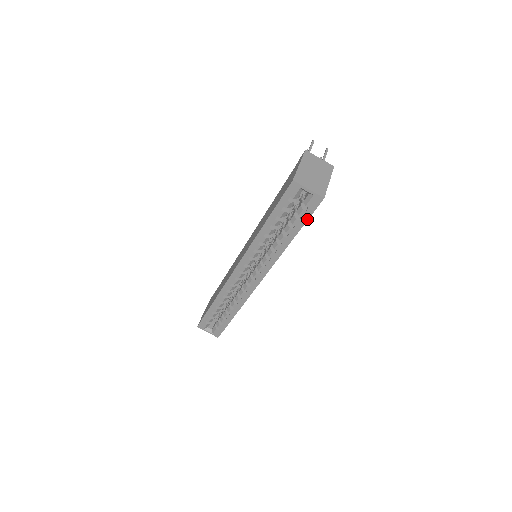
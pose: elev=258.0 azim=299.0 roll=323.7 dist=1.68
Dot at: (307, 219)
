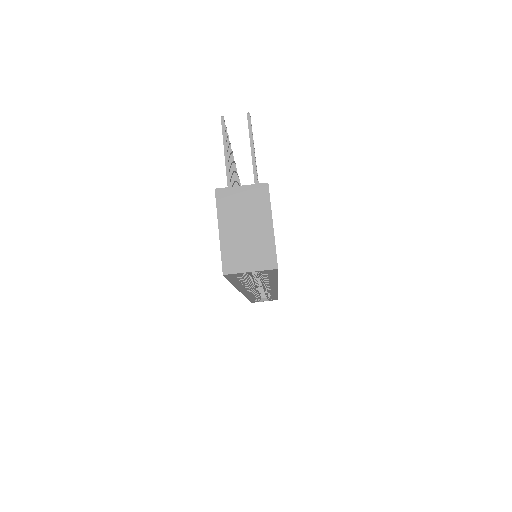
Dot at: (276, 275)
